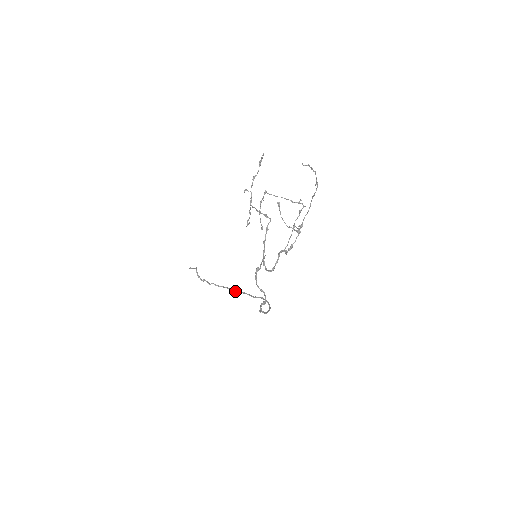
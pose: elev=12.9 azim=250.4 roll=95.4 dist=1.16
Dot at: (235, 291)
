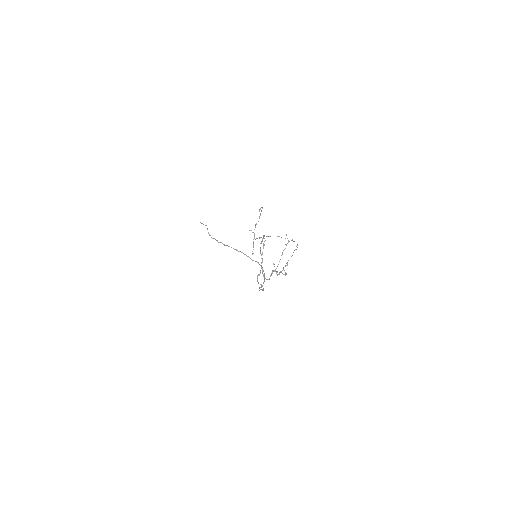
Dot at: (238, 251)
